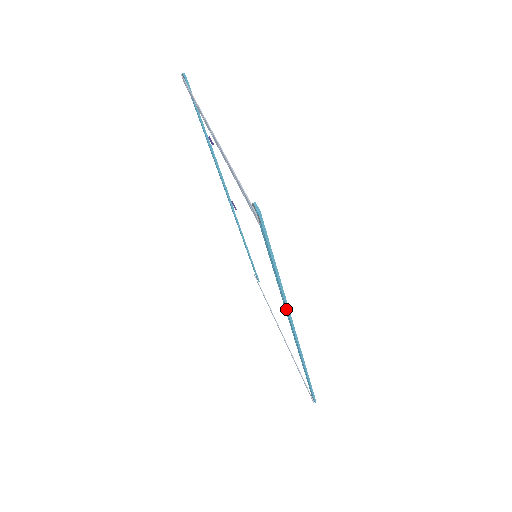
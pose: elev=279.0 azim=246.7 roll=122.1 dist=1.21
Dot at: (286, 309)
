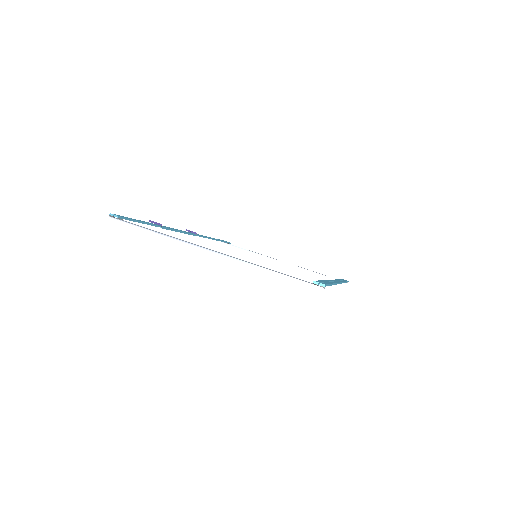
Dot at: occluded
